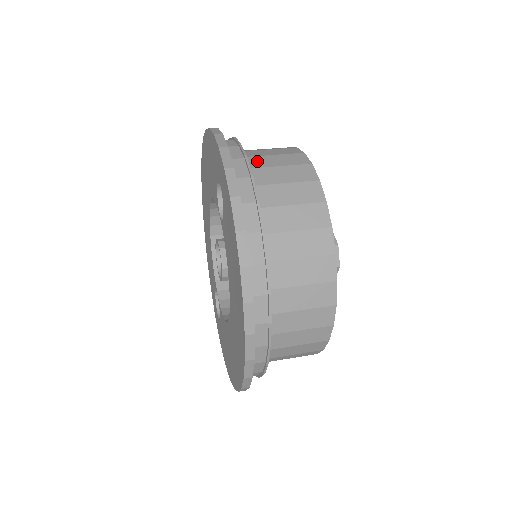
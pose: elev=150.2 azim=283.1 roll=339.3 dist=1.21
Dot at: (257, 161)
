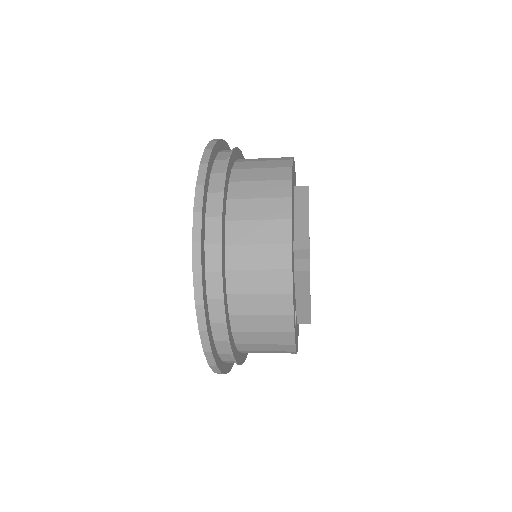
Dot at: occluded
